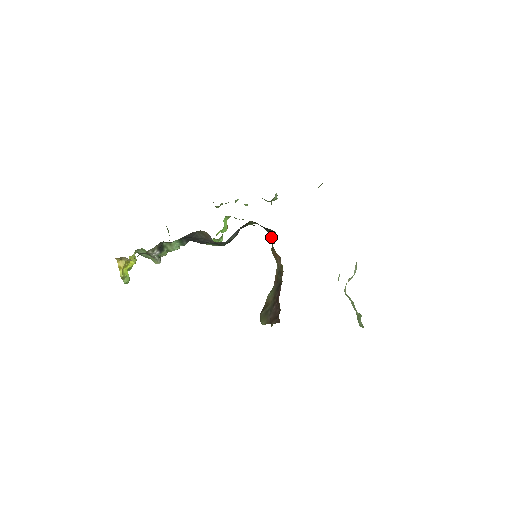
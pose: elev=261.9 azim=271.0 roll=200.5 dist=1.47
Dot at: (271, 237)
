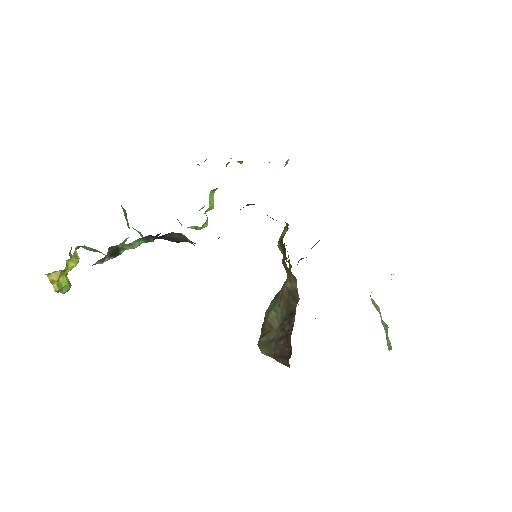
Dot at: (283, 245)
